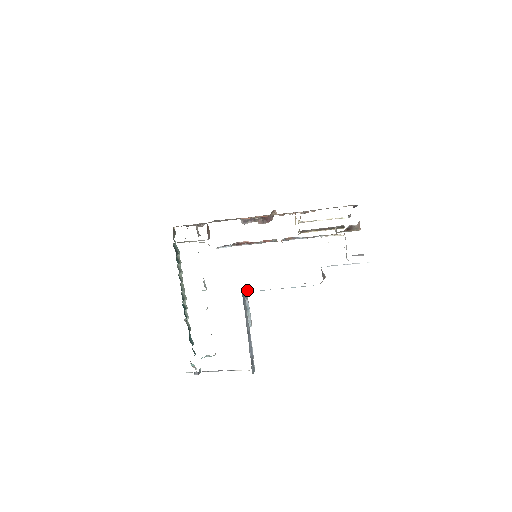
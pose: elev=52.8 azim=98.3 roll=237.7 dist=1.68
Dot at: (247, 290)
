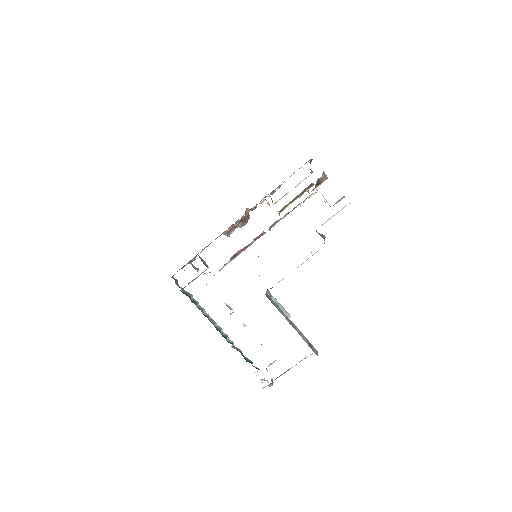
Dot at: (267, 289)
